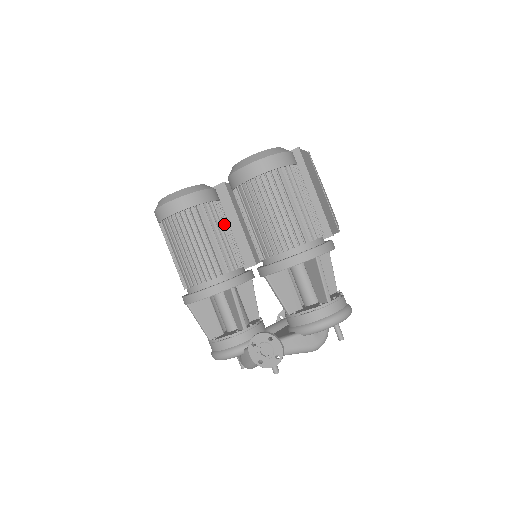
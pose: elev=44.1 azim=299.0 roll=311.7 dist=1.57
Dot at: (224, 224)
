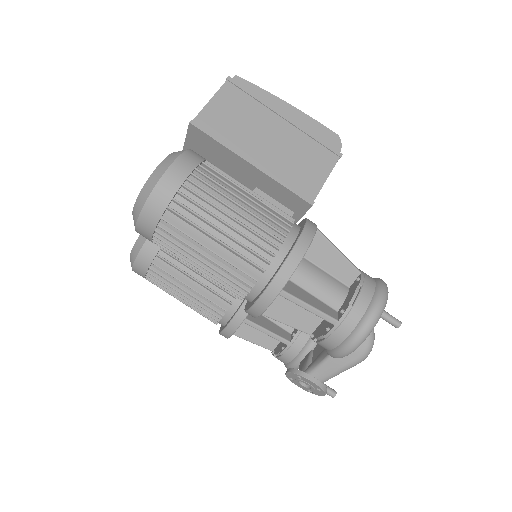
Dot at: occluded
